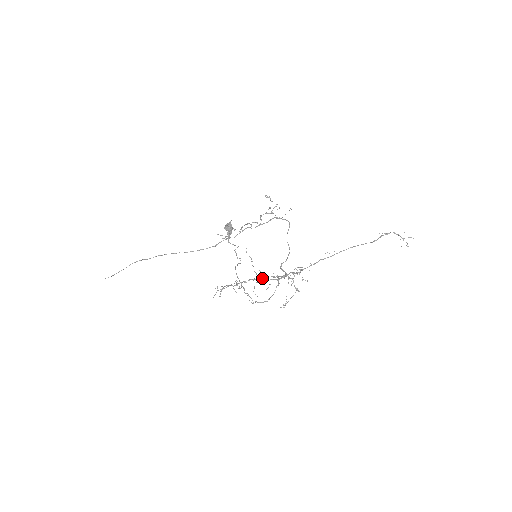
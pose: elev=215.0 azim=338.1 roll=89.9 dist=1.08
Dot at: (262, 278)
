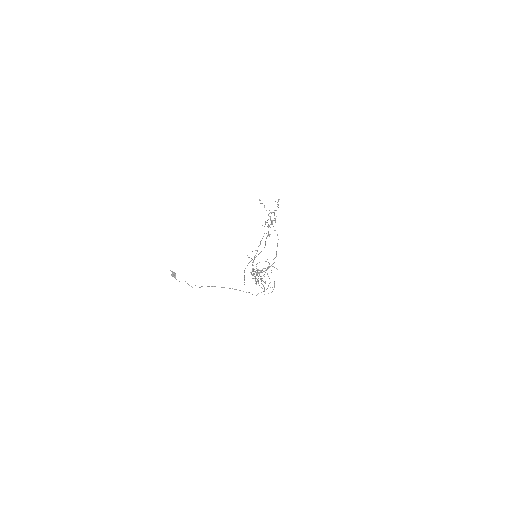
Dot at: (259, 273)
